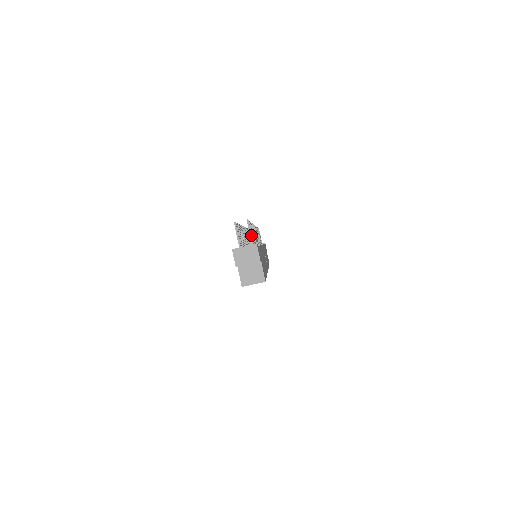
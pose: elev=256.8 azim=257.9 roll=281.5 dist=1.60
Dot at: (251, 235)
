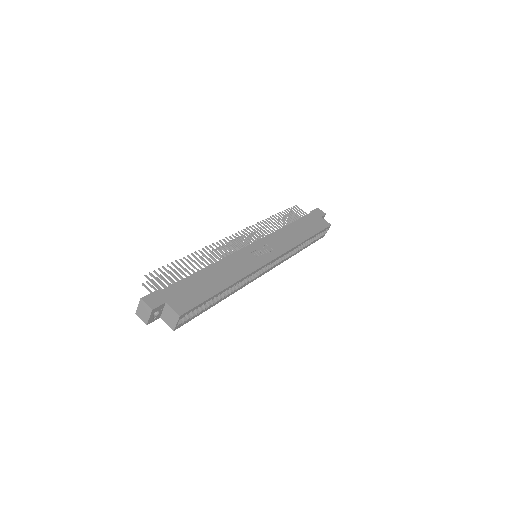
Dot at: (154, 284)
